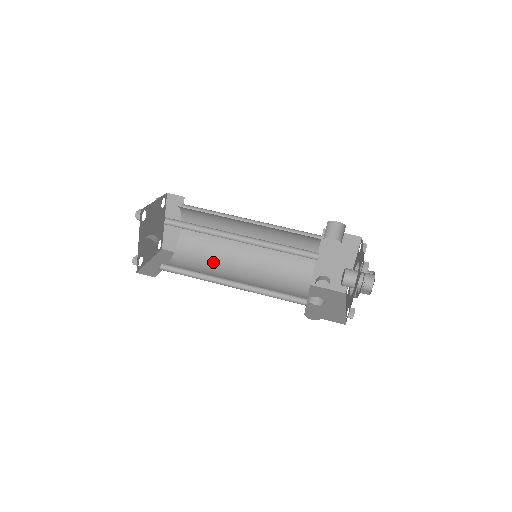
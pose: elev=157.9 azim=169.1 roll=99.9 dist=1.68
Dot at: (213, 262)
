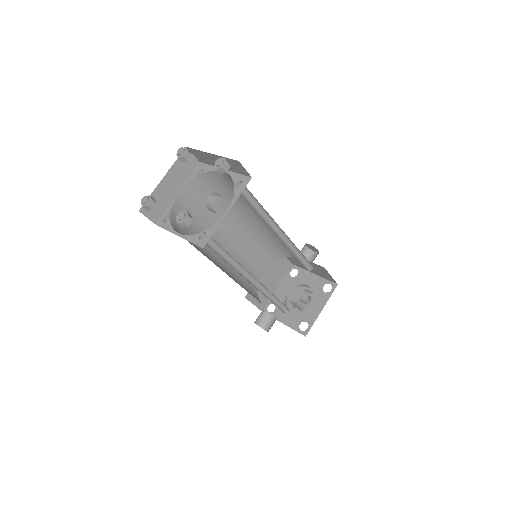
Dot at: (202, 249)
